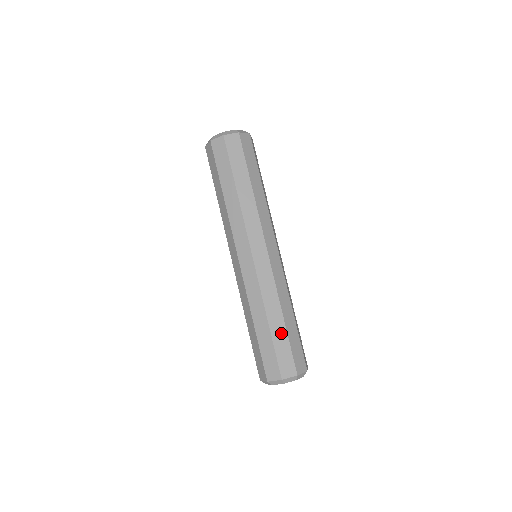
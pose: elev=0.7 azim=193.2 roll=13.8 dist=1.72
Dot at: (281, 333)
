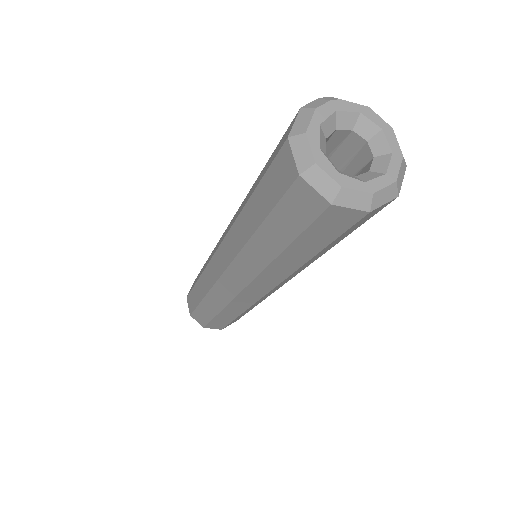
Dot at: (209, 312)
